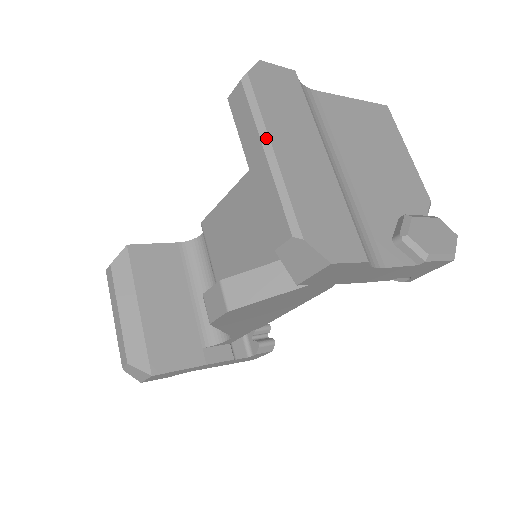
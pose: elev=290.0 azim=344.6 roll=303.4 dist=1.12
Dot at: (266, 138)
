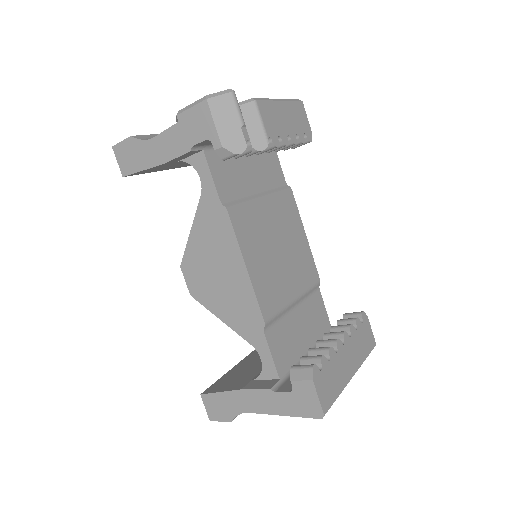
Dot at: occluded
